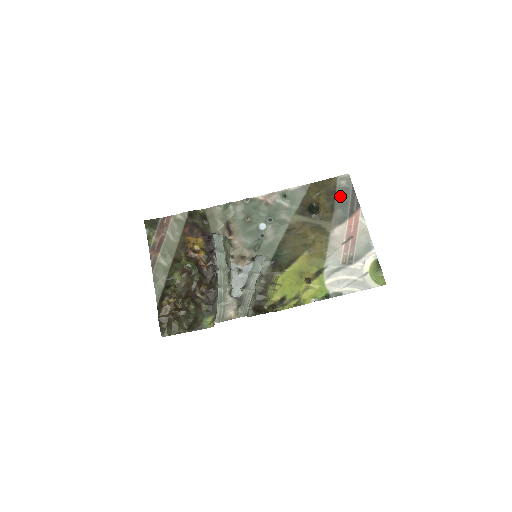
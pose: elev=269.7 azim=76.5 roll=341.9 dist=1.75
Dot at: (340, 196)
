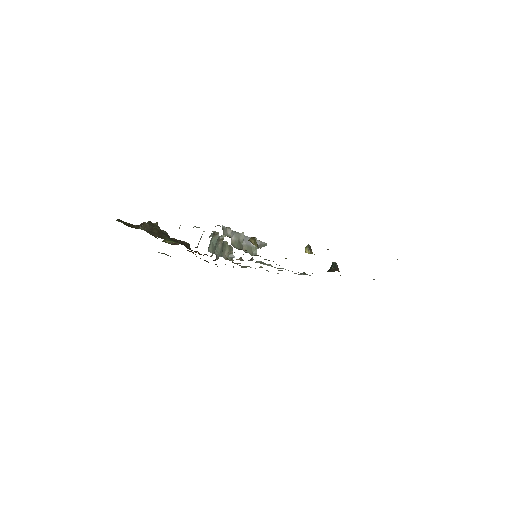
Dot at: occluded
